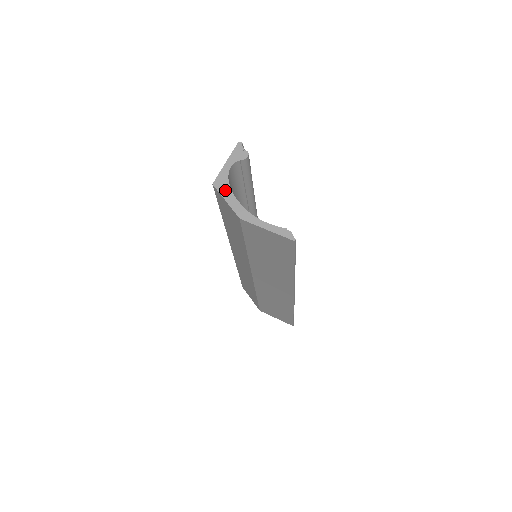
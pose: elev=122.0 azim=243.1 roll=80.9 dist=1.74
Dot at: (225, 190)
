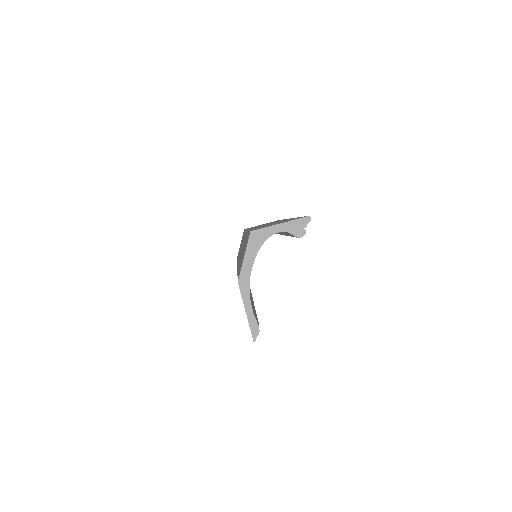
Dot at: (253, 247)
